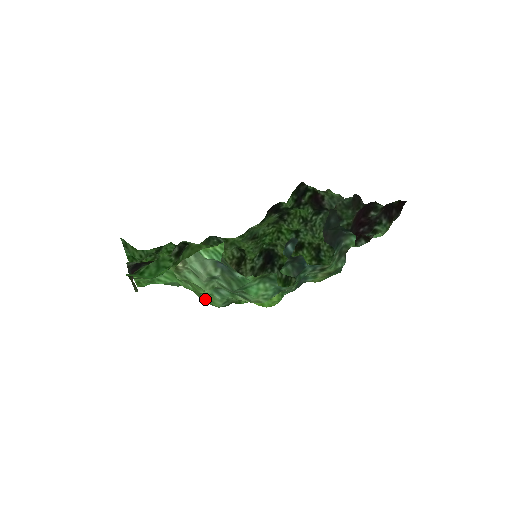
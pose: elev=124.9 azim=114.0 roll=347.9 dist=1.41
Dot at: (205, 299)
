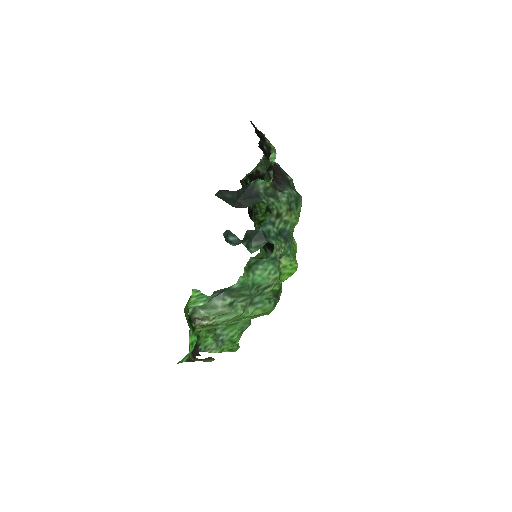
Dot at: occluded
